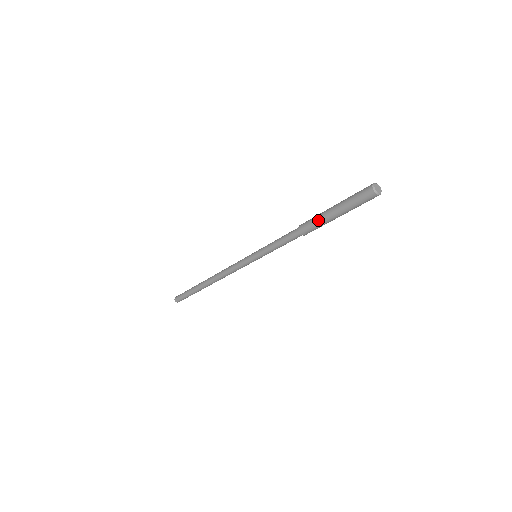
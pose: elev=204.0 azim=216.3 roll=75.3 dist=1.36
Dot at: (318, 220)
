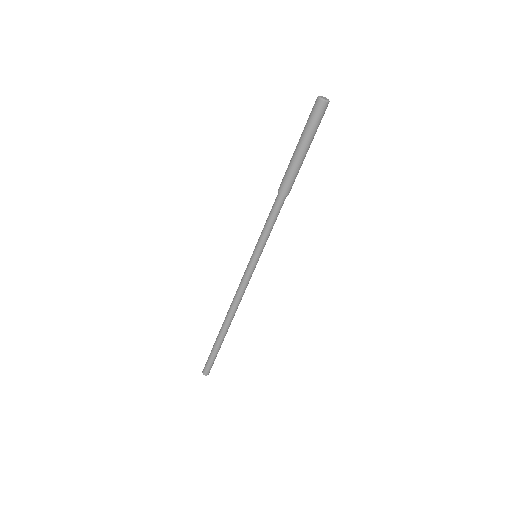
Dot at: (289, 166)
